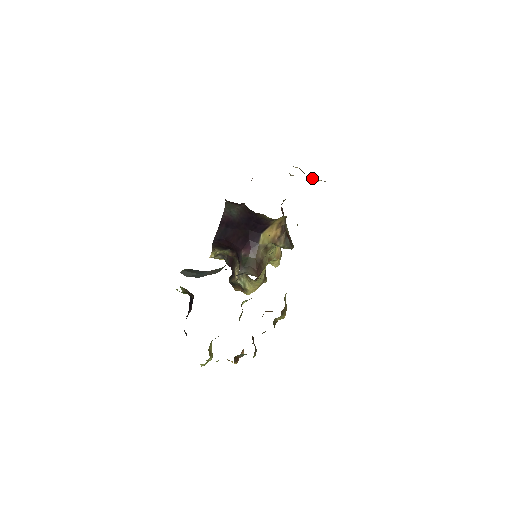
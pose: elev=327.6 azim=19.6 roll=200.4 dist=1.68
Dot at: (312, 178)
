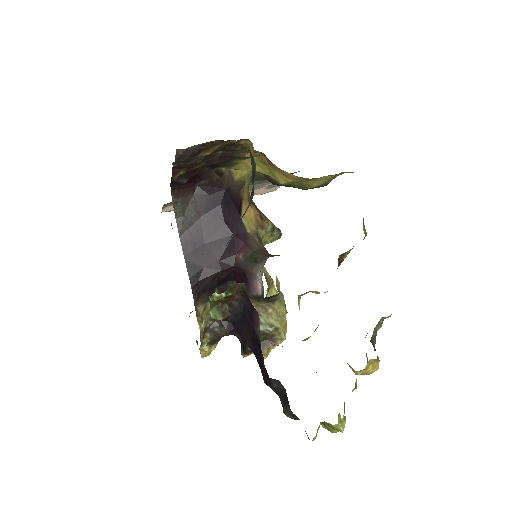
Dot at: occluded
